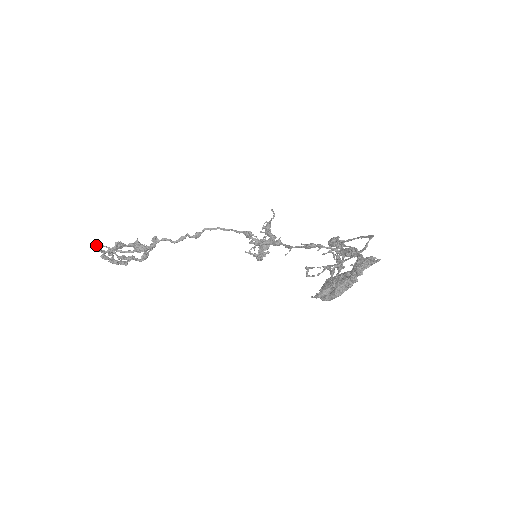
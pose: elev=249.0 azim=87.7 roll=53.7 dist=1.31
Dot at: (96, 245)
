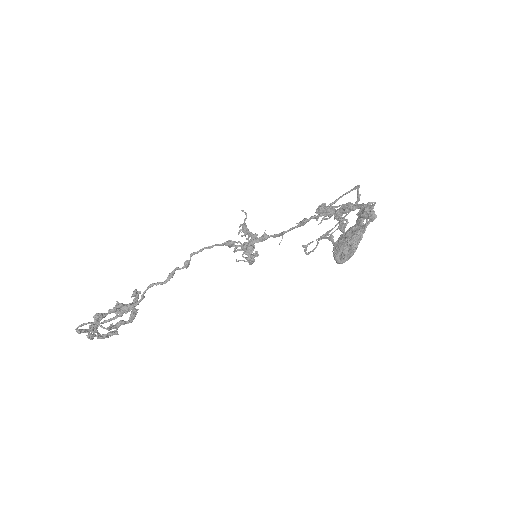
Dot at: (78, 327)
